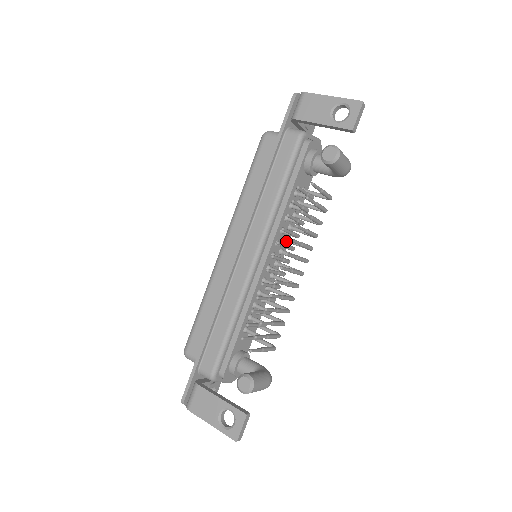
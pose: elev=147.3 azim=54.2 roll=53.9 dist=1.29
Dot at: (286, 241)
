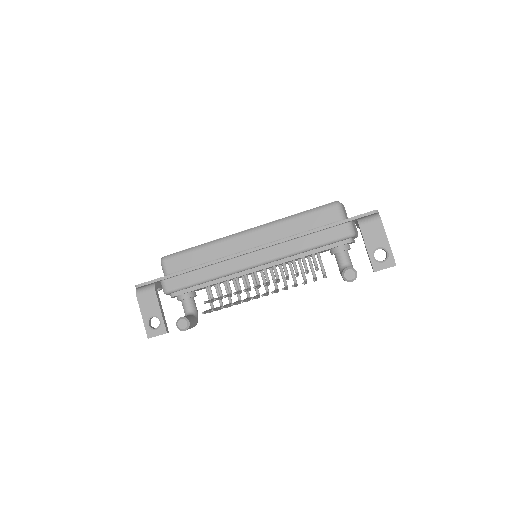
Dot at: (279, 267)
